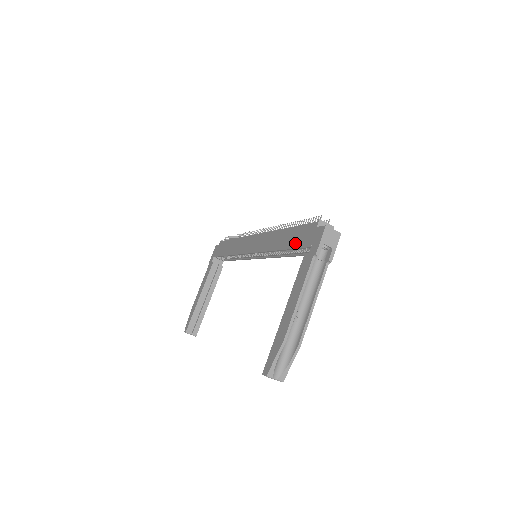
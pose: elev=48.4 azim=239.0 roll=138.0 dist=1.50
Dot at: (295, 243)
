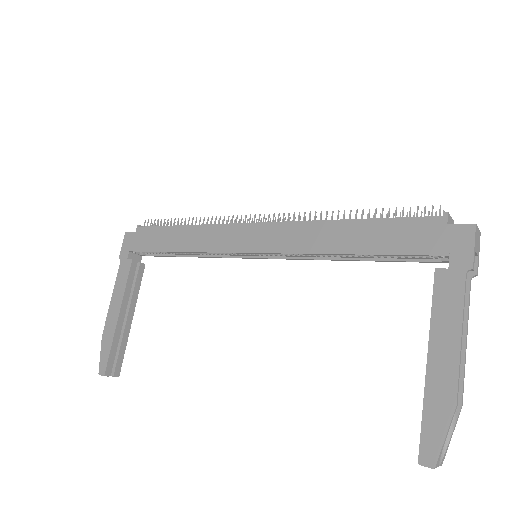
Dot at: (394, 246)
